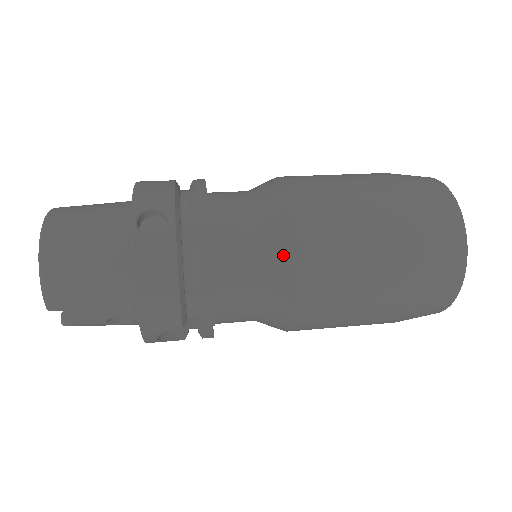
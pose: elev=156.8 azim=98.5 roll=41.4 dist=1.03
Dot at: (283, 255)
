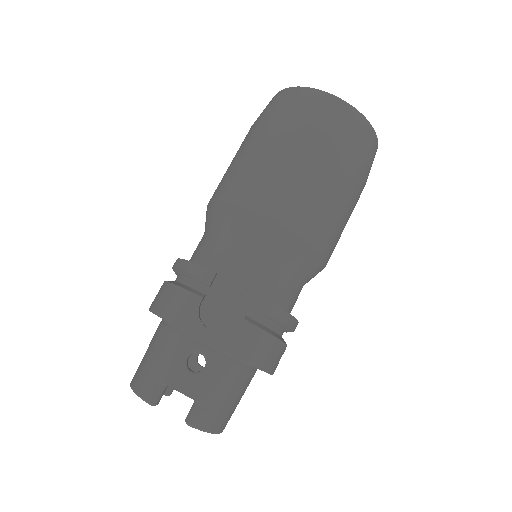
Dot at: occluded
